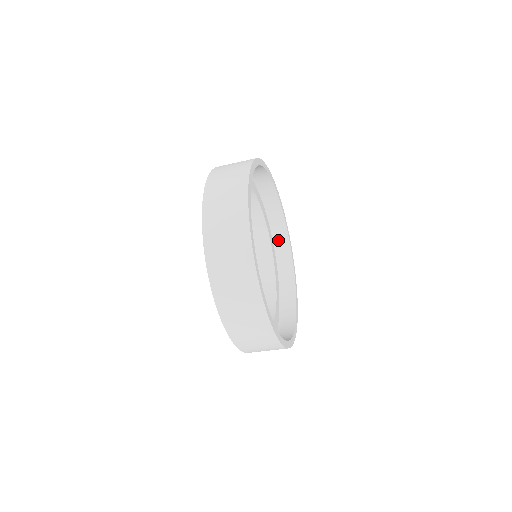
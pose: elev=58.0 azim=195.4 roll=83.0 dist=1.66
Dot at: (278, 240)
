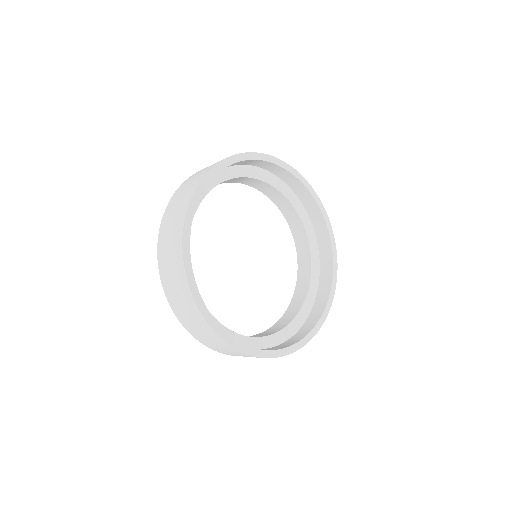
Dot at: (284, 178)
